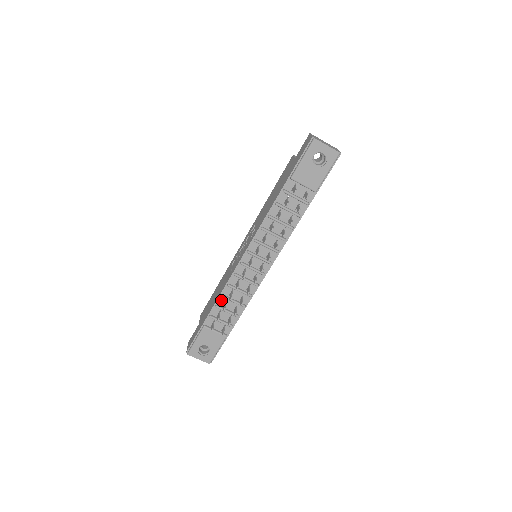
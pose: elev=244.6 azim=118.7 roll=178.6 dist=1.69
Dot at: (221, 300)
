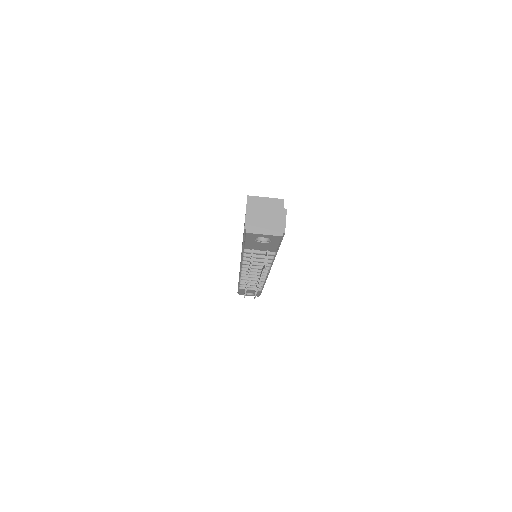
Dot at: occluded
